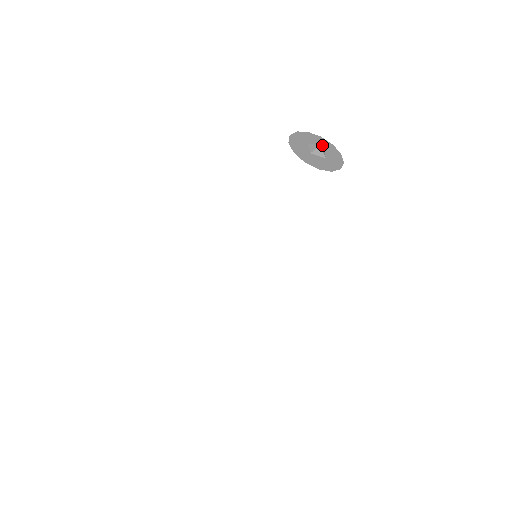
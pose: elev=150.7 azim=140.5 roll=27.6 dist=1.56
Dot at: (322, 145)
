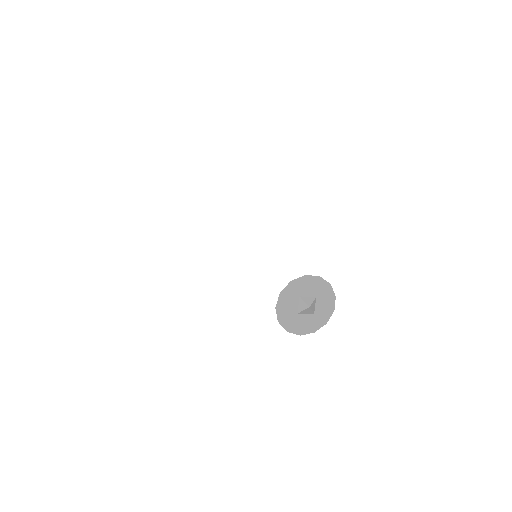
Dot at: (316, 292)
